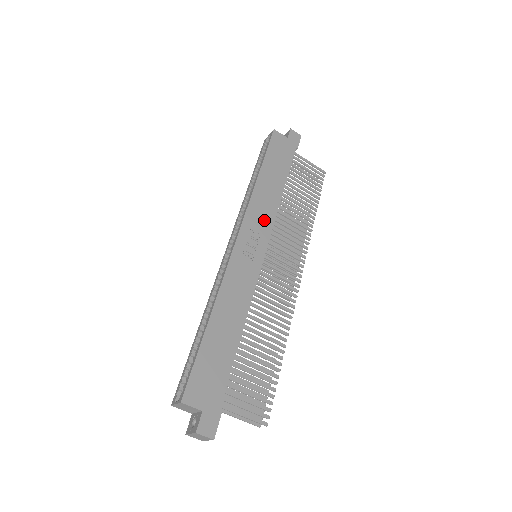
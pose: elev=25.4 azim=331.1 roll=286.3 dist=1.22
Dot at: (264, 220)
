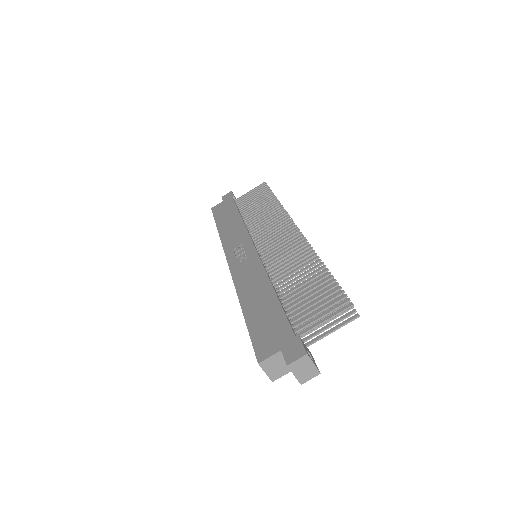
Dot at: (239, 238)
